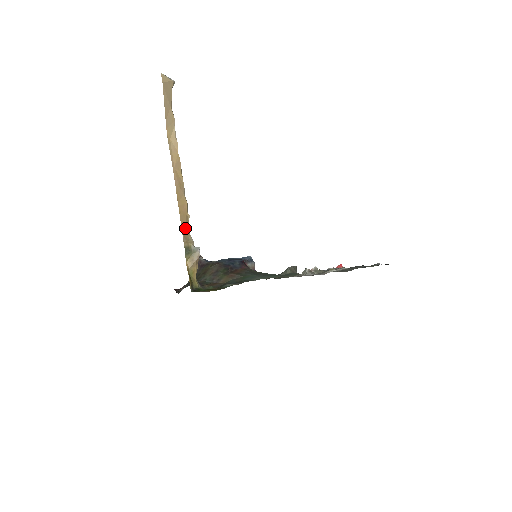
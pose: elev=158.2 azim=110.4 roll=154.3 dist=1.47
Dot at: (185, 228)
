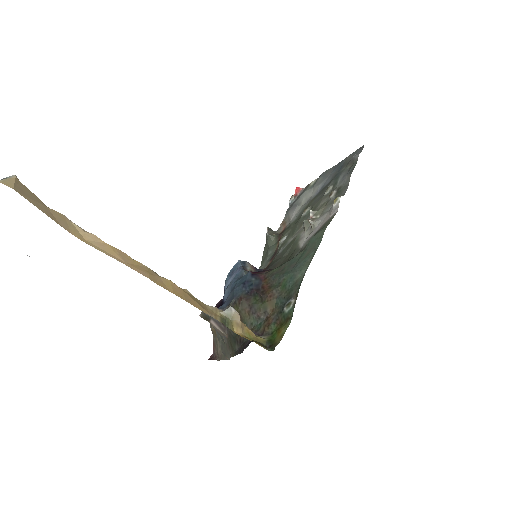
Dot at: (199, 305)
